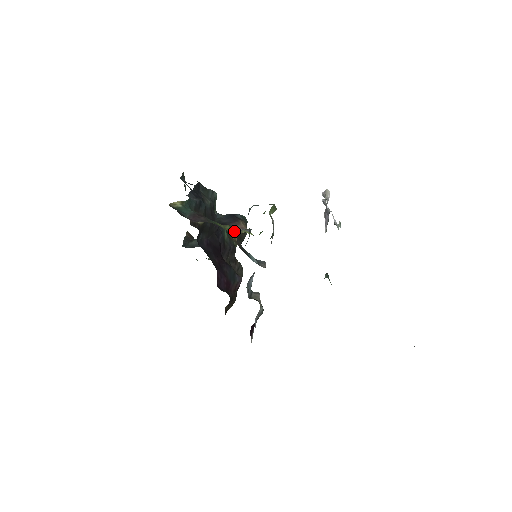
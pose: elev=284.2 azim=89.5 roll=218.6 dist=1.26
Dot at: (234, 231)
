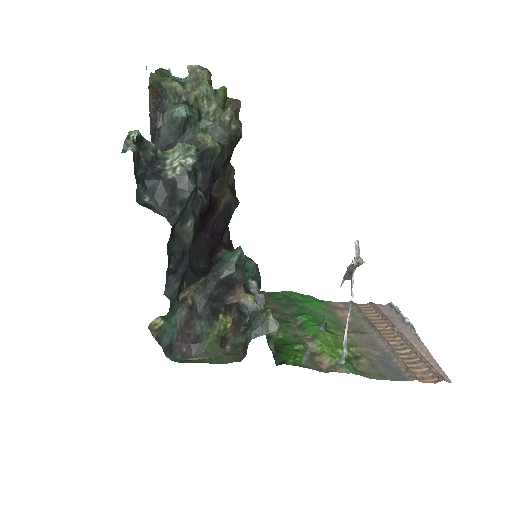
Dot at: (229, 329)
